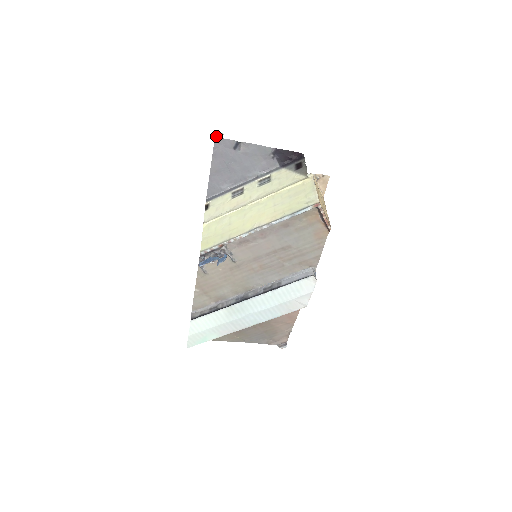
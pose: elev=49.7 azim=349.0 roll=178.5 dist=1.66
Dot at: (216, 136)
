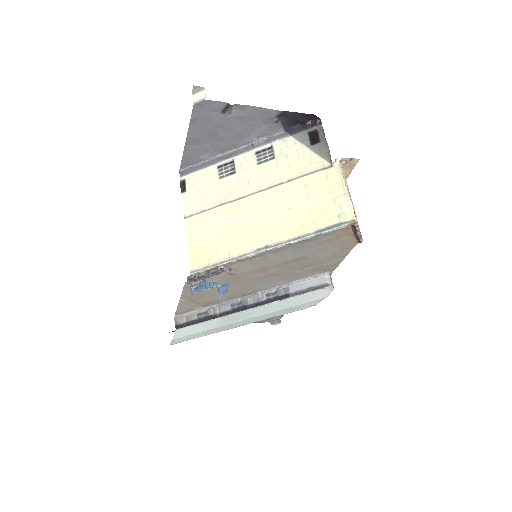
Dot at: (194, 91)
